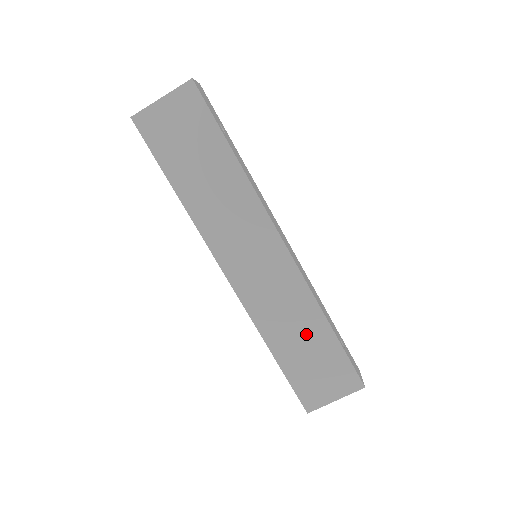
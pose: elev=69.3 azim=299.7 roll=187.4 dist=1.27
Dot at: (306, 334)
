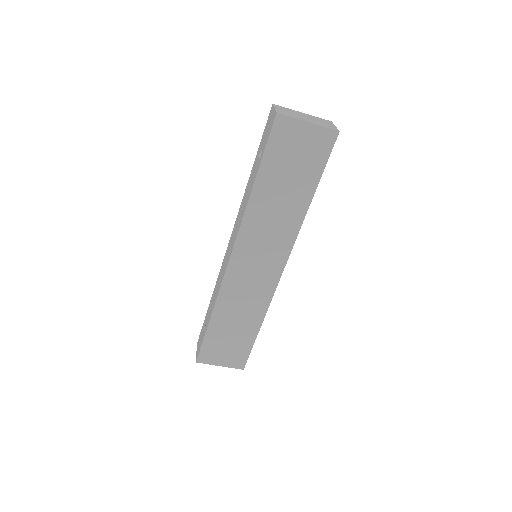
Dot at: (242, 323)
